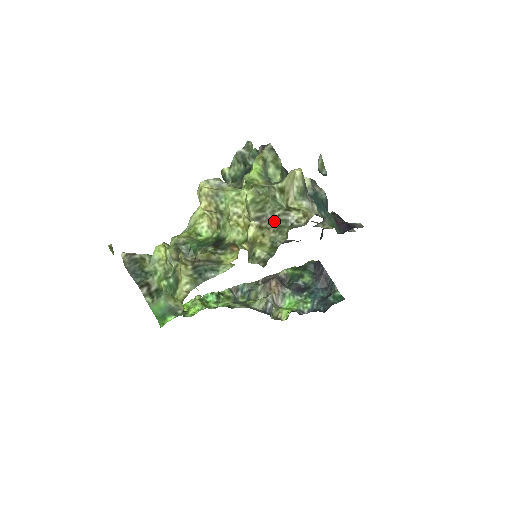
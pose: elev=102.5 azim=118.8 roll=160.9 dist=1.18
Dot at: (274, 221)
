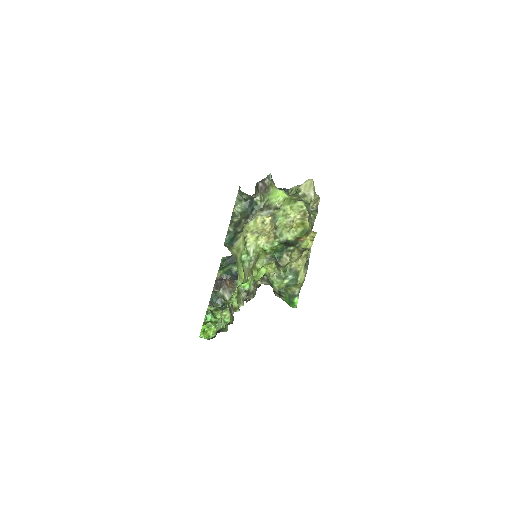
Dot at: (309, 213)
